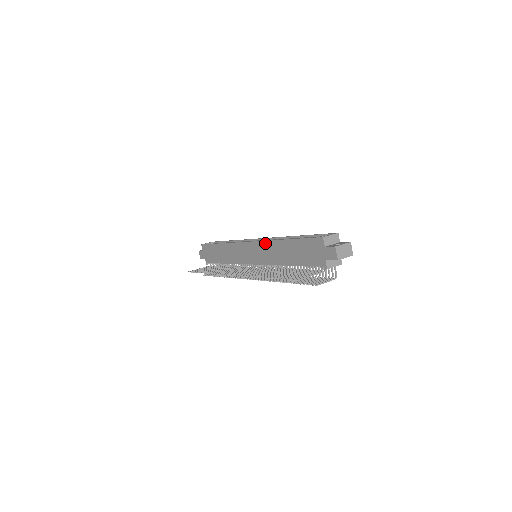
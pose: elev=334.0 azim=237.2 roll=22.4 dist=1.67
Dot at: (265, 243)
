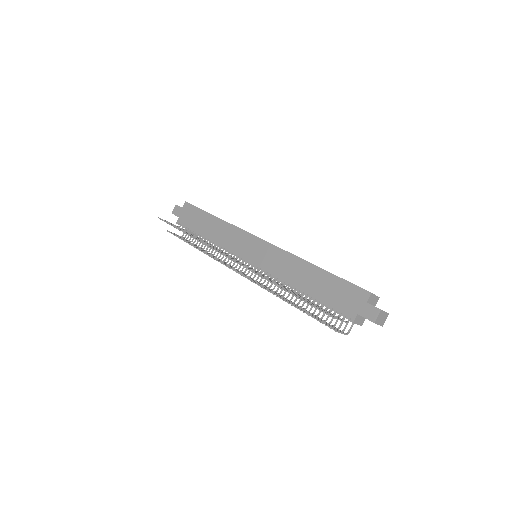
Dot at: (285, 253)
